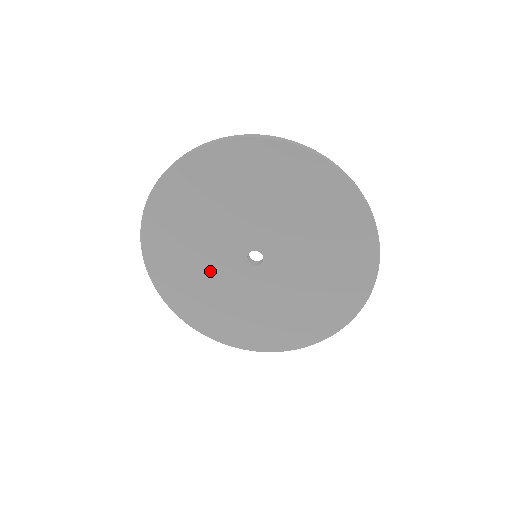
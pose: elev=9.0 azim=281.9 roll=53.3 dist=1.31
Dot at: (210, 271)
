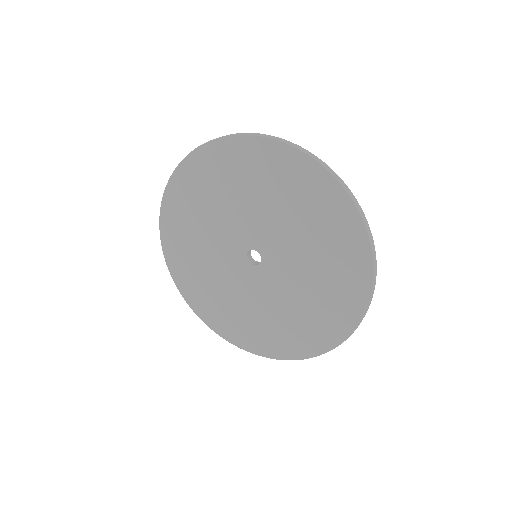
Dot at: (221, 276)
